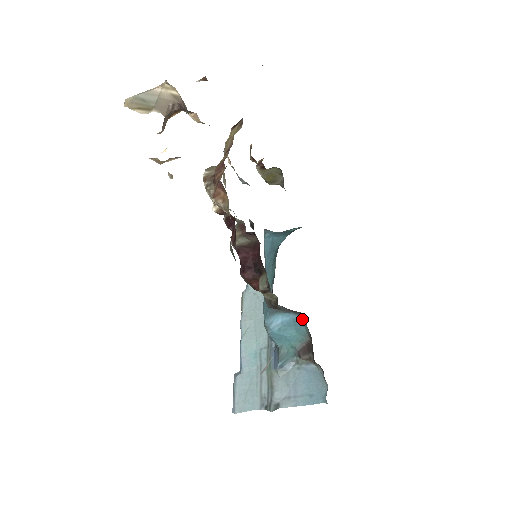
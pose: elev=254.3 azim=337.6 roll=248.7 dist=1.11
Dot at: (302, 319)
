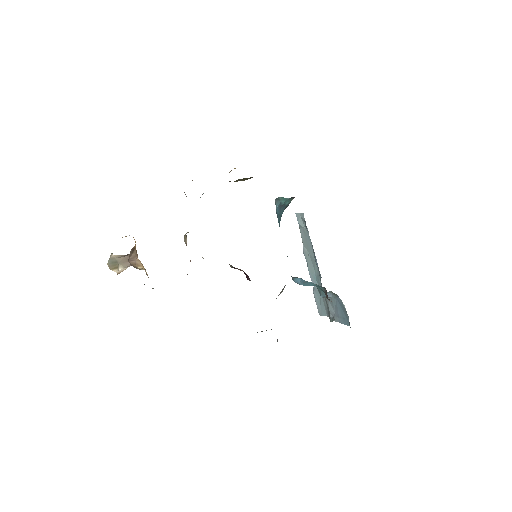
Dot at: occluded
